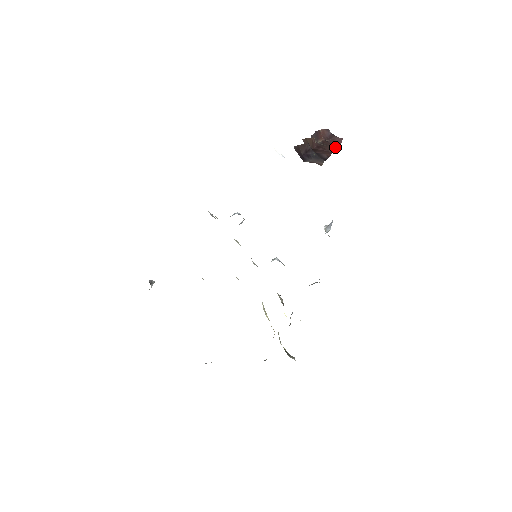
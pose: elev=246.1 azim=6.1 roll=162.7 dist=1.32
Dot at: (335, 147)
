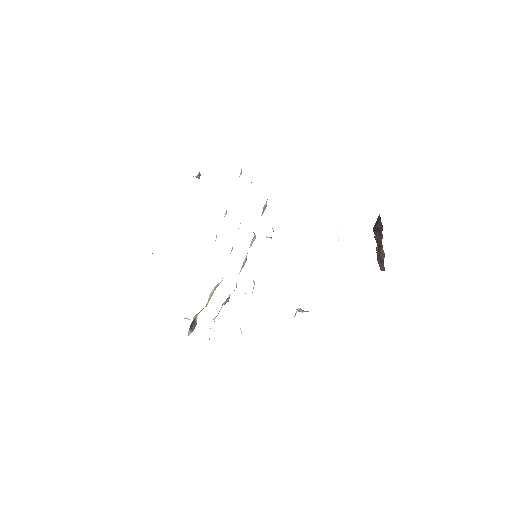
Dot at: occluded
